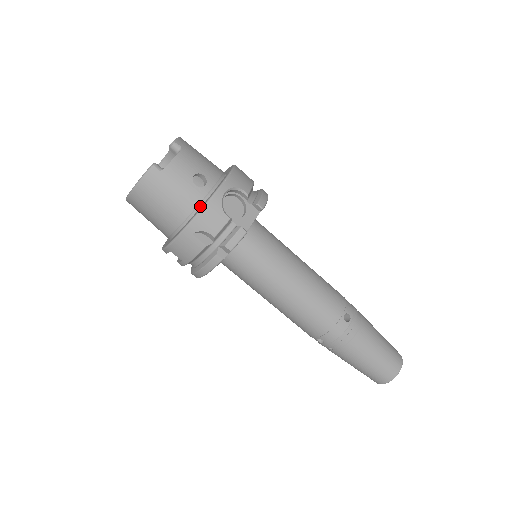
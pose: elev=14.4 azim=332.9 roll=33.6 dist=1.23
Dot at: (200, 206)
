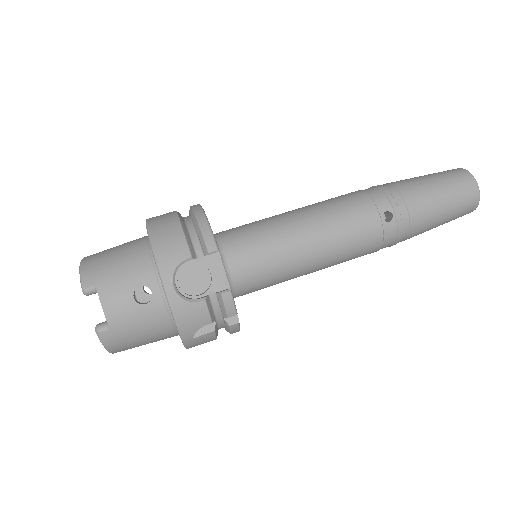
Dot at: (170, 312)
